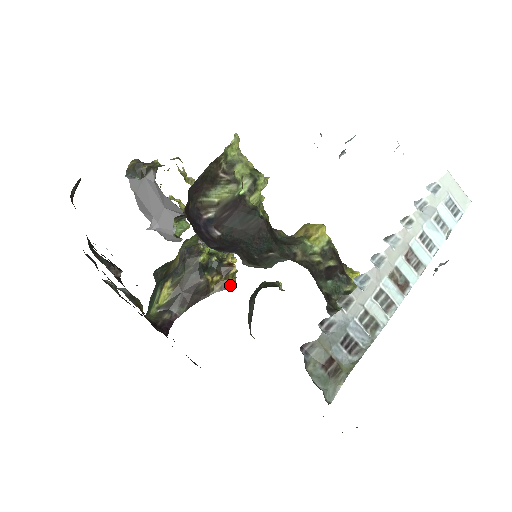
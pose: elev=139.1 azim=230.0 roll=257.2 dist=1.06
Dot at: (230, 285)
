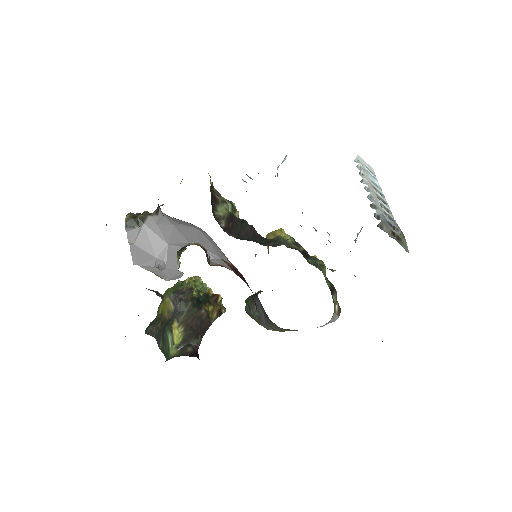
Dot at: (223, 310)
